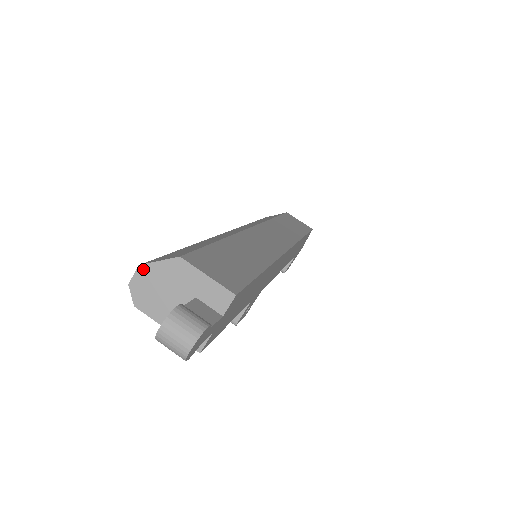
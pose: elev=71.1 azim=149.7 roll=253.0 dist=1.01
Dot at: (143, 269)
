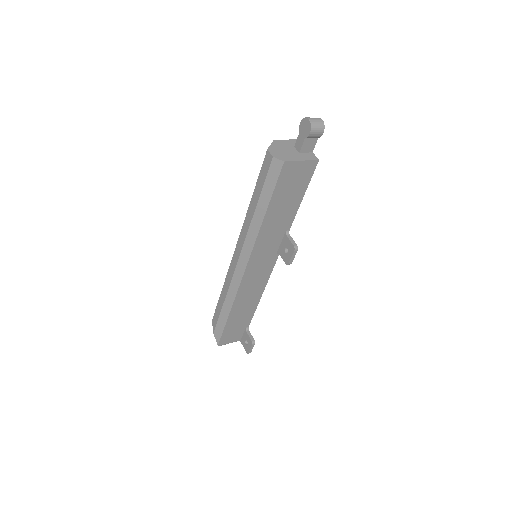
Dot at: (270, 150)
